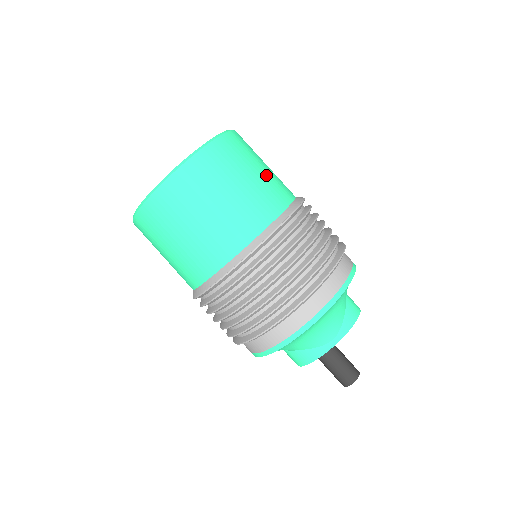
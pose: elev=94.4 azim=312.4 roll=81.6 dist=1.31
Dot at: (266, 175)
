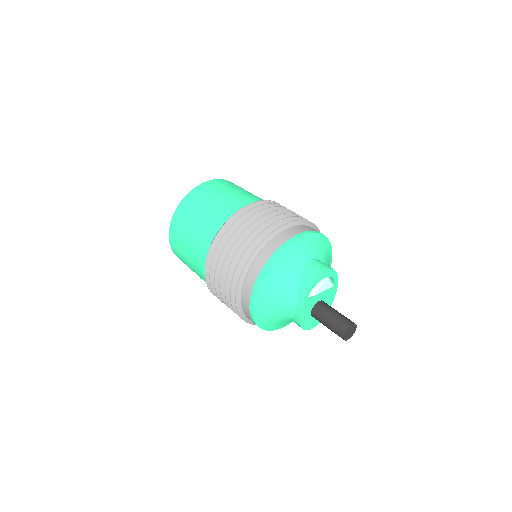
Dot at: (210, 210)
